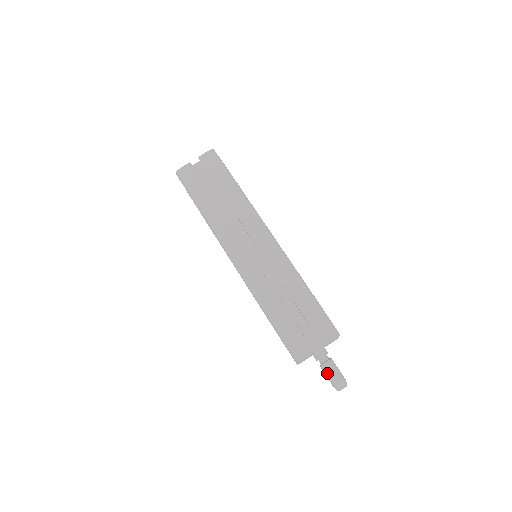
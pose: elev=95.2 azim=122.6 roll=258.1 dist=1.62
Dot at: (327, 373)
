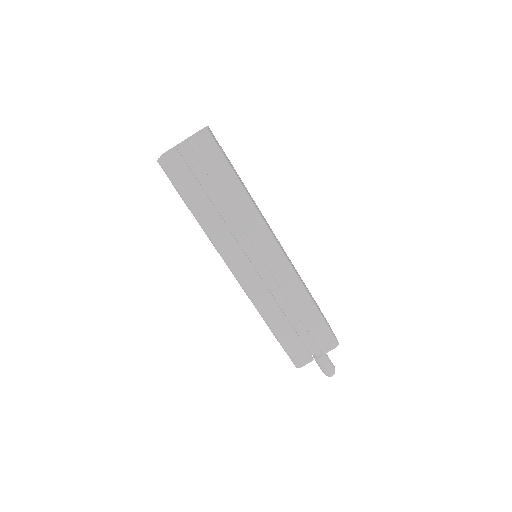
Dot at: (320, 365)
